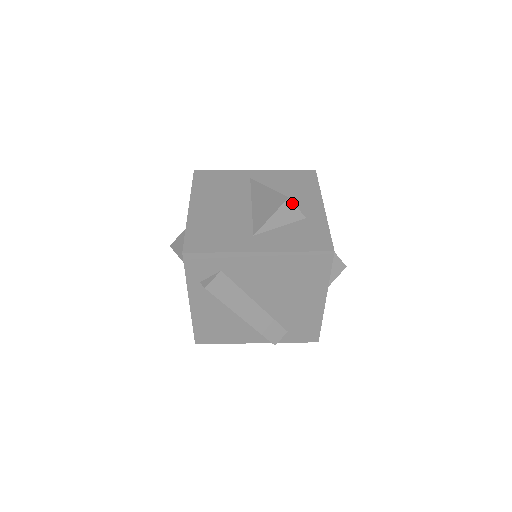
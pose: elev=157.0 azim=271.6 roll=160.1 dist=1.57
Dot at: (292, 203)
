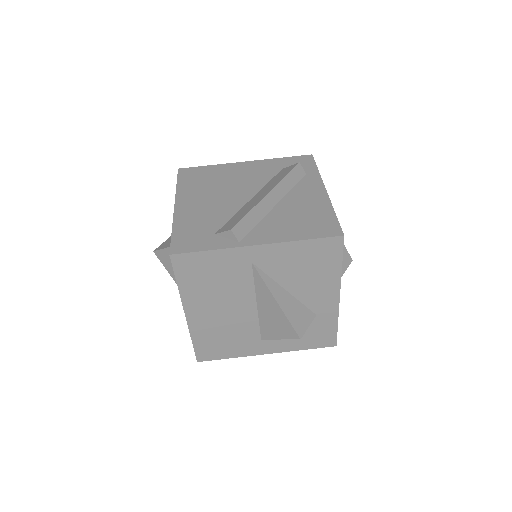
Dot at: (303, 333)
